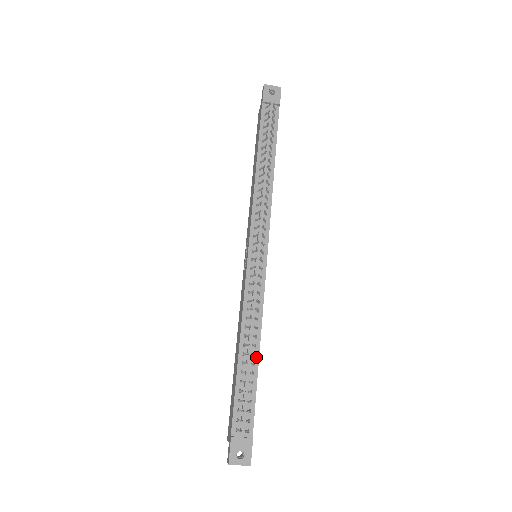
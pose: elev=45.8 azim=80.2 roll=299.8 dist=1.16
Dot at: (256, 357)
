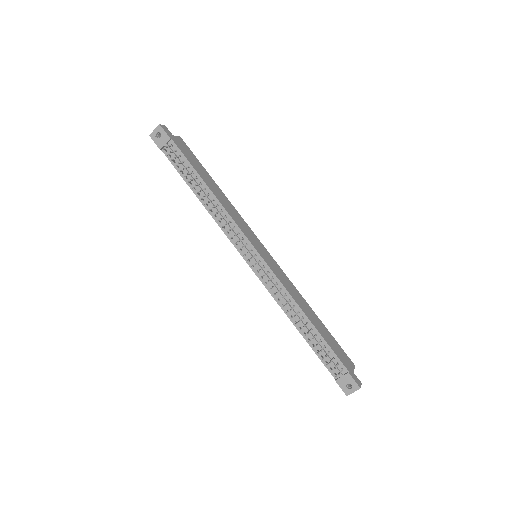
Dot at: (309, 324)
